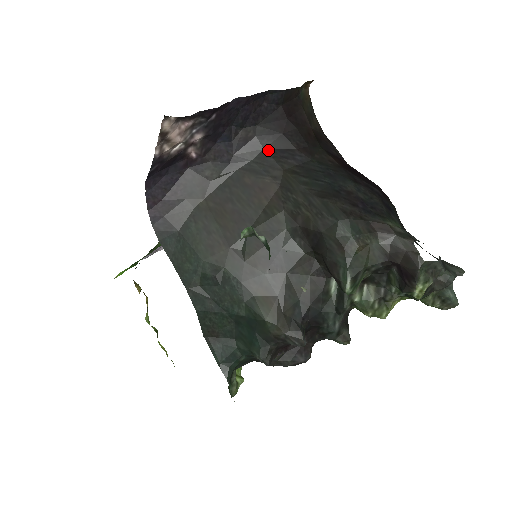
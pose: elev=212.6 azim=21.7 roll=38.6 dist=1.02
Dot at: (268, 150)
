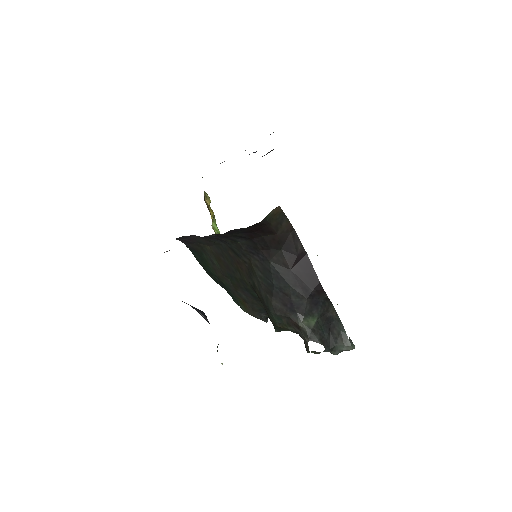
Dot at: (242, 244)
